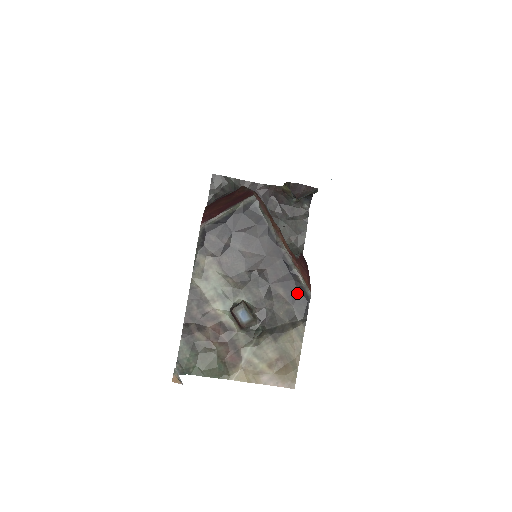
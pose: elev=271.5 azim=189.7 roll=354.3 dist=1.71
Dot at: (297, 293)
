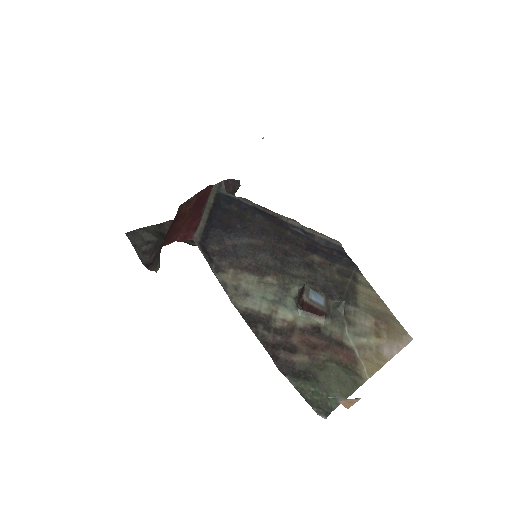
Dot at: (328, 250)
